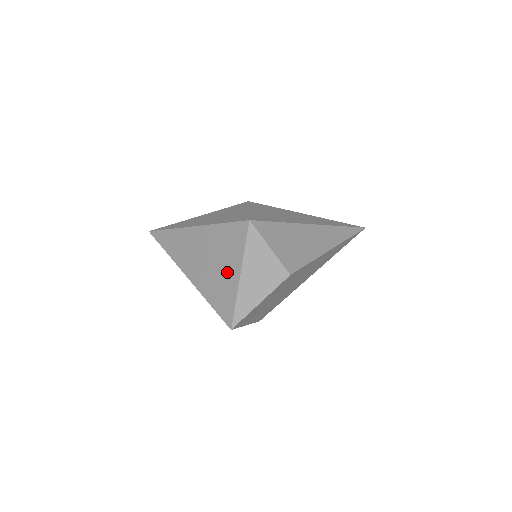
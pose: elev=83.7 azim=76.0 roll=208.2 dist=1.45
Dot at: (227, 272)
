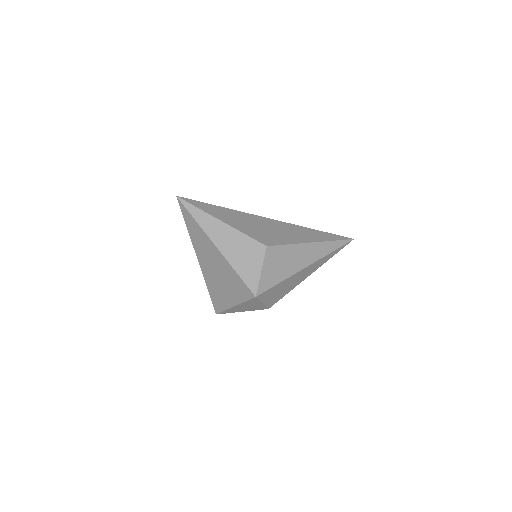
Dot at: (227, 295)
